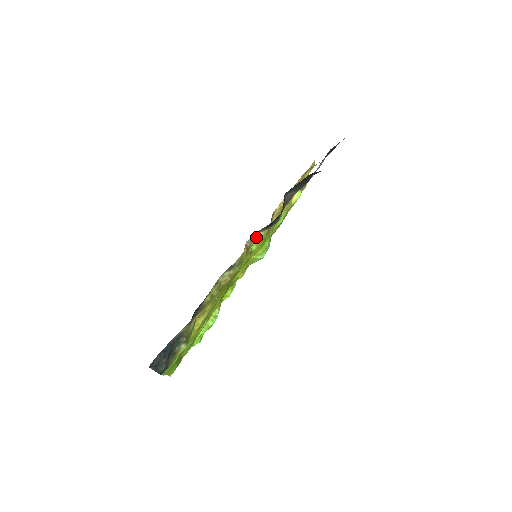
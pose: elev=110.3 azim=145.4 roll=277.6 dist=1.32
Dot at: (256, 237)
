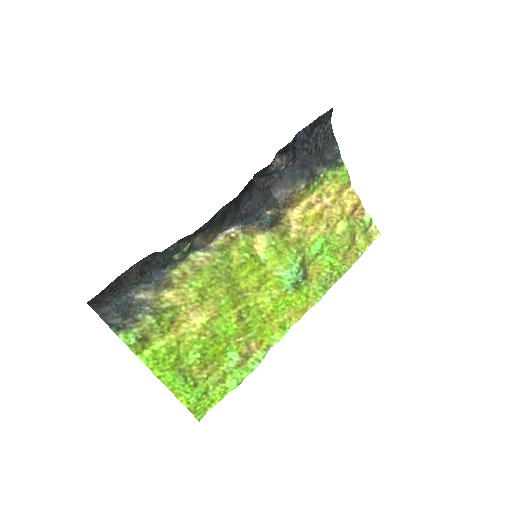
Dot at: (258, 241)
